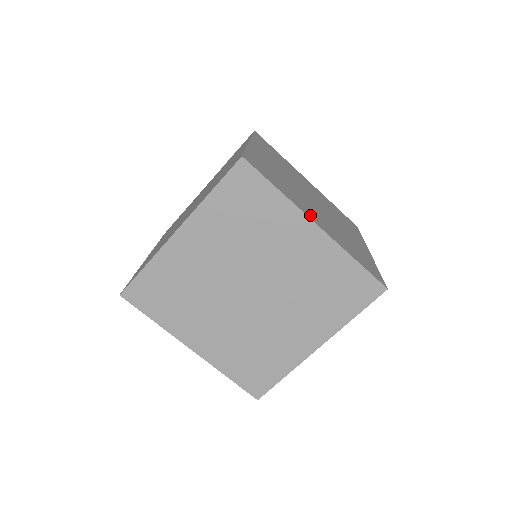
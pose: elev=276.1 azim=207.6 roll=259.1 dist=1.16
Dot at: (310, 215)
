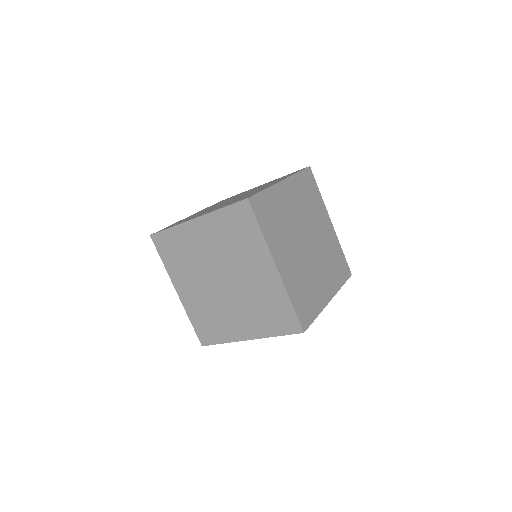
Dot at: (278, 257)
